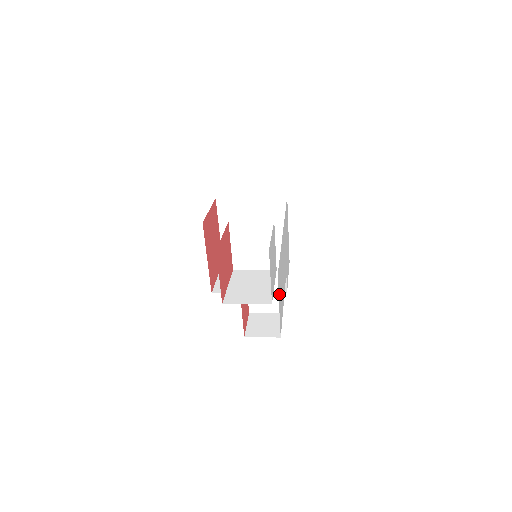
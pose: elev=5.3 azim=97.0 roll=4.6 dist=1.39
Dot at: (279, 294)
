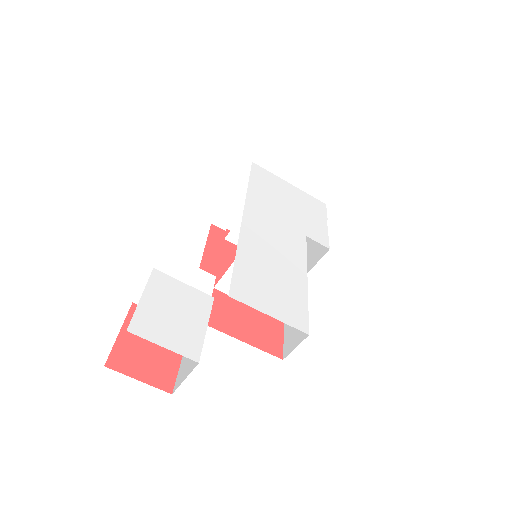
Dot at: (261, 302)
